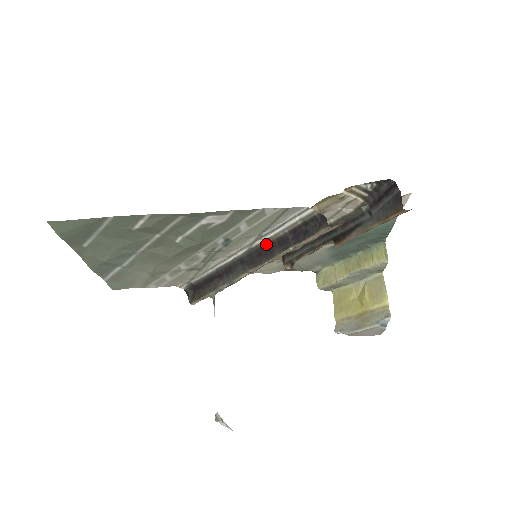
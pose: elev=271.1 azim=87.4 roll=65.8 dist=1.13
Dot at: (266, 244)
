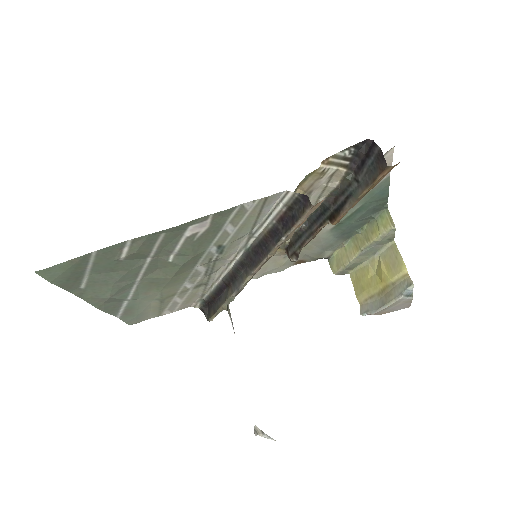
Dot at: (259, 241)
